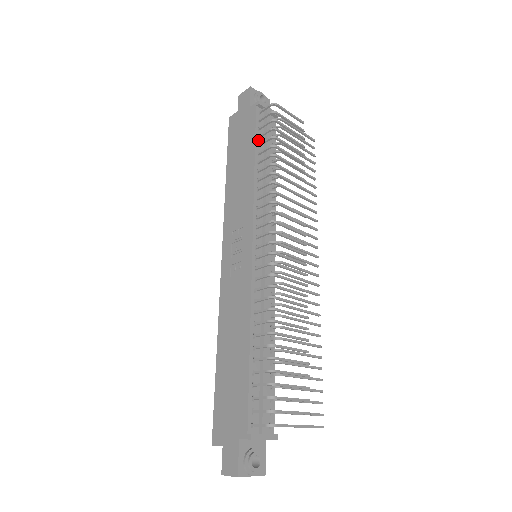
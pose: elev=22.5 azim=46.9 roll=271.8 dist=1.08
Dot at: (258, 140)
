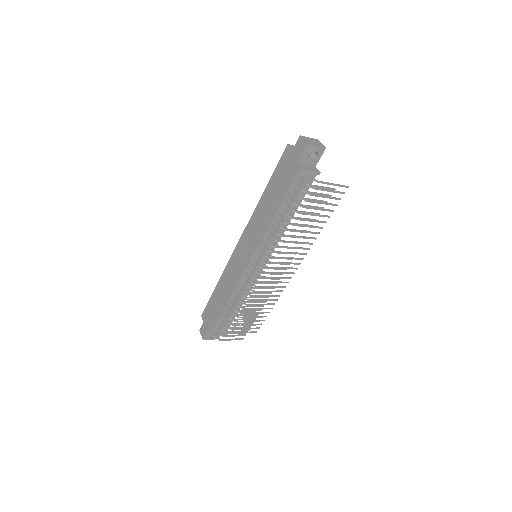
Dot at: (287, 197)
